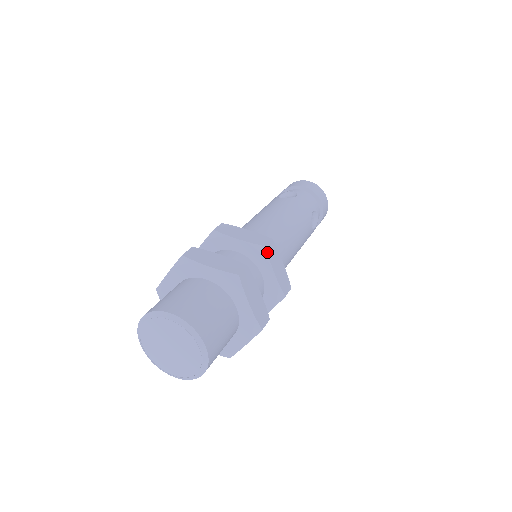
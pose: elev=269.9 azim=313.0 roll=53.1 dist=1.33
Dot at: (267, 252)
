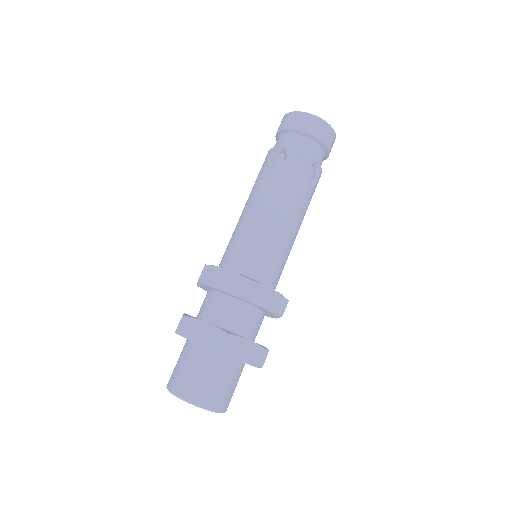
Dot at: (248, 299)
